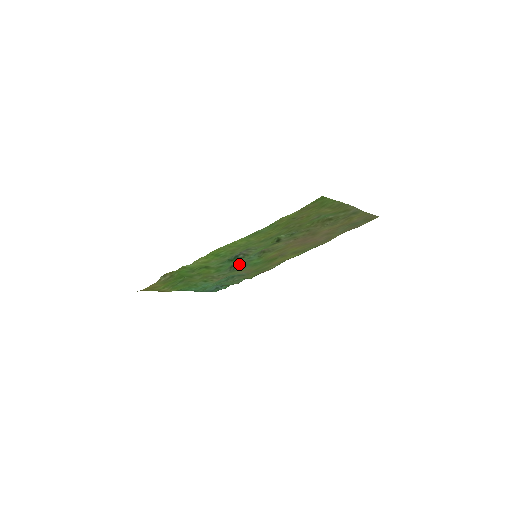
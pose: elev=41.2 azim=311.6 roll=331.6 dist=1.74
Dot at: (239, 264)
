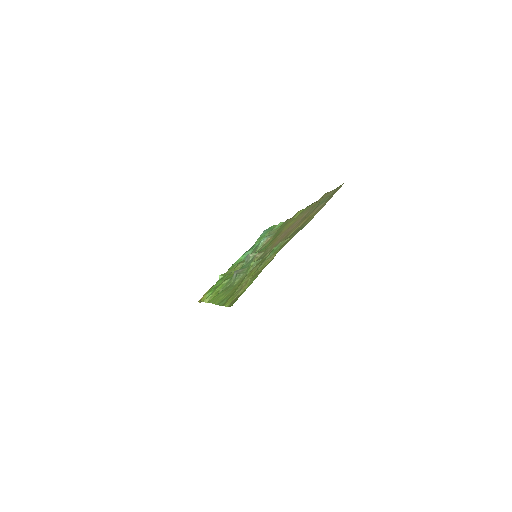
Dot at: occluded
